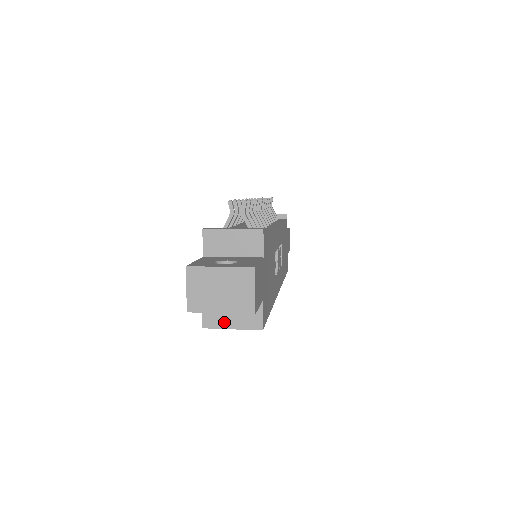
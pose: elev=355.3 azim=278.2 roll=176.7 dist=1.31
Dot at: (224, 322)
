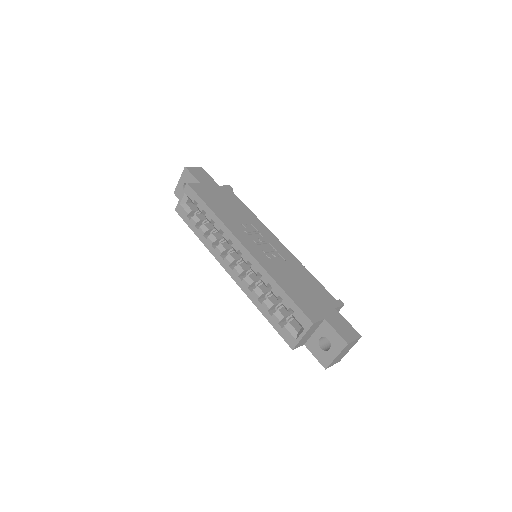
Dot at: occluded
